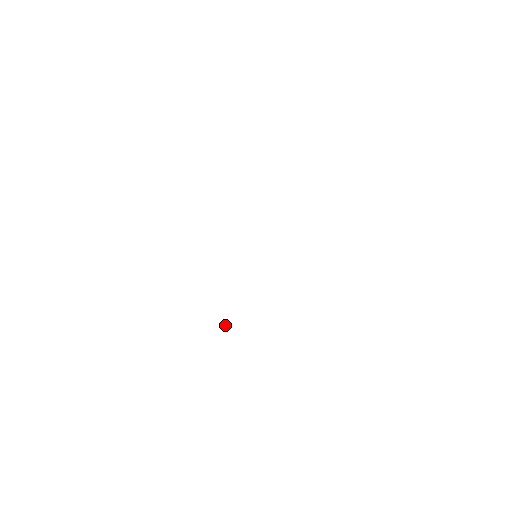
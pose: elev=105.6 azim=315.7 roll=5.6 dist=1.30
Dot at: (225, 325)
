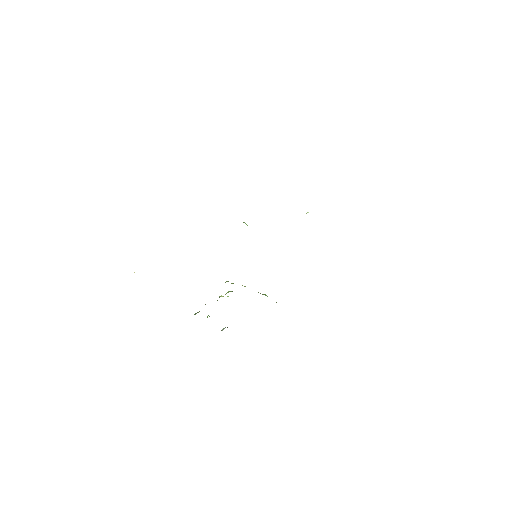
Dot at: (228, 296)
